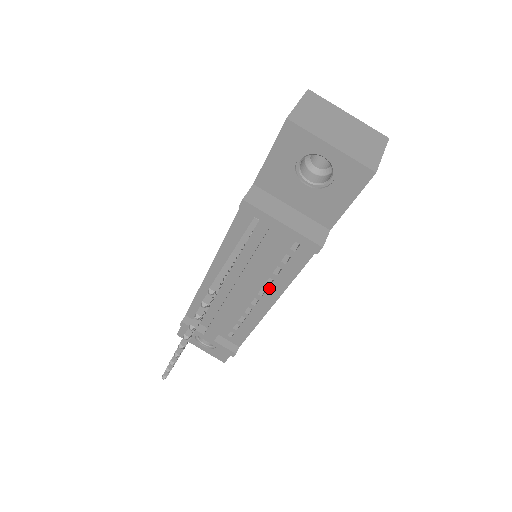
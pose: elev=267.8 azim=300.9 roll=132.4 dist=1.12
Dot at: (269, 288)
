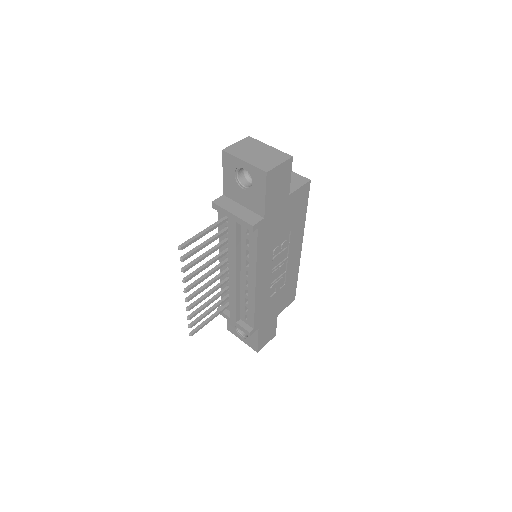
Dot at: (249, 269)
